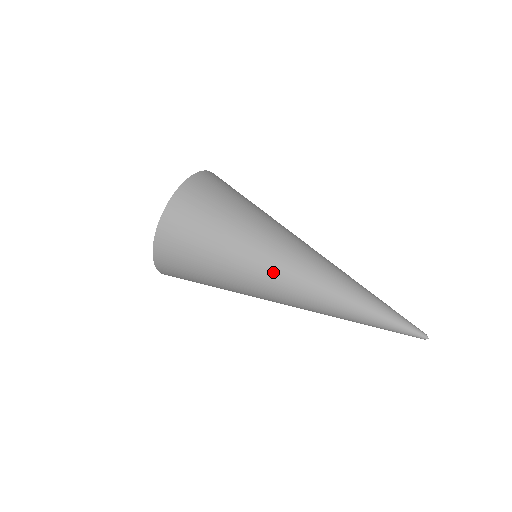
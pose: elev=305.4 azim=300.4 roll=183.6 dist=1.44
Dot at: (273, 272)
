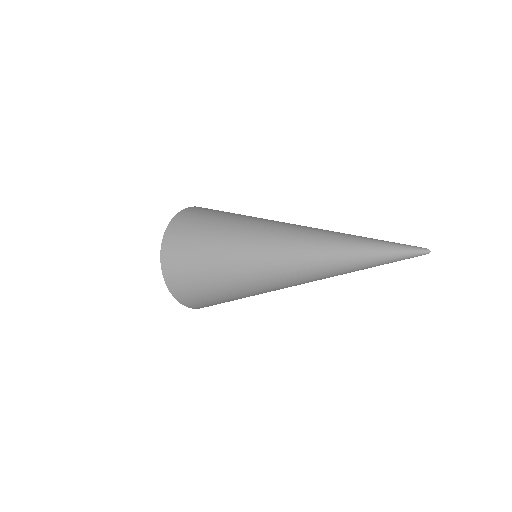
Dot at: (265, 238)
